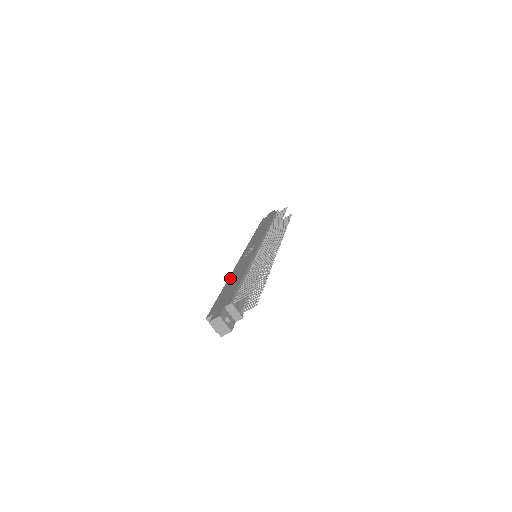
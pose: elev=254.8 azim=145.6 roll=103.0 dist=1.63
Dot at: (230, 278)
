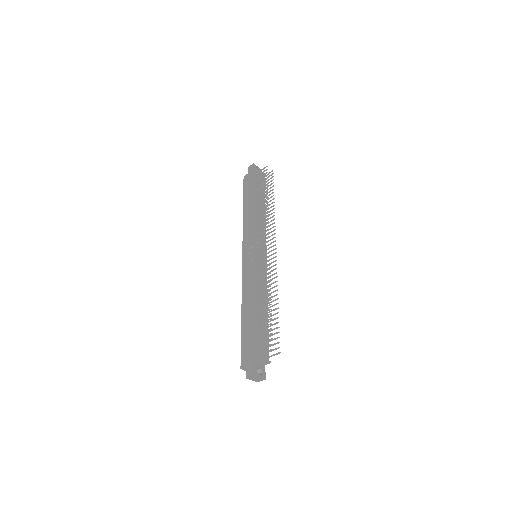
Dot at: (243, 303)
